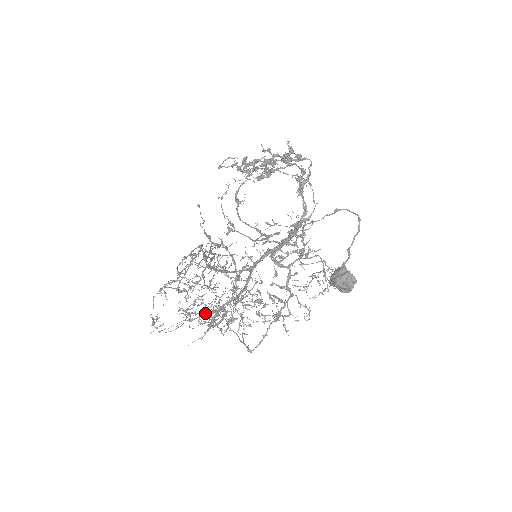
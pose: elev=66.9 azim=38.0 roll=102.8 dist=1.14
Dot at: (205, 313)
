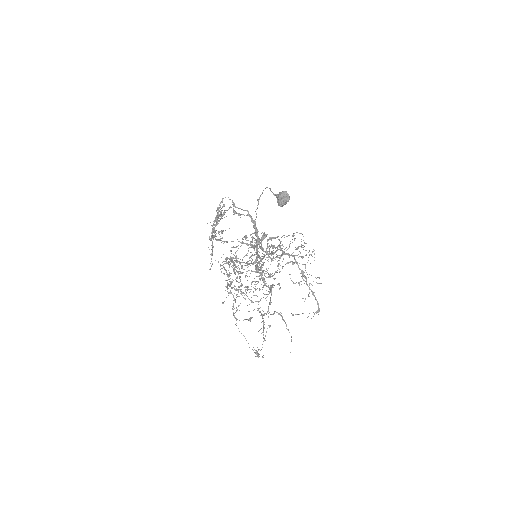
Dot at: (268, 306)
